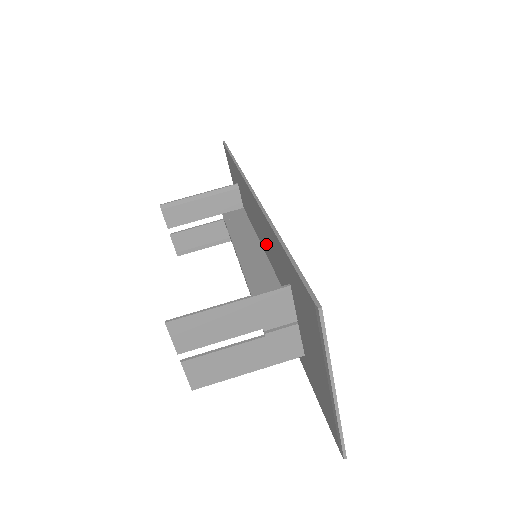
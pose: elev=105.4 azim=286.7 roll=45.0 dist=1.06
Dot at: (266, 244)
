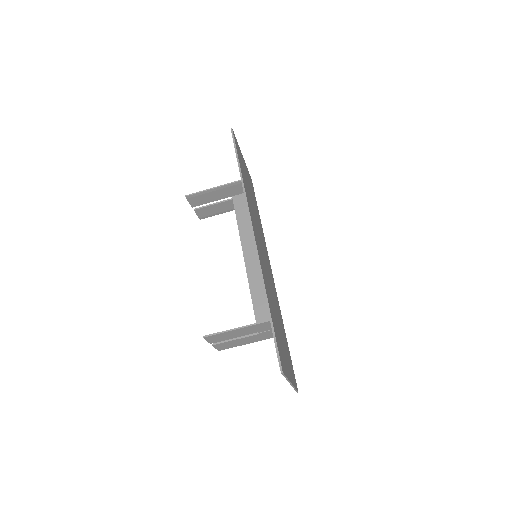
Dot at: occluded
